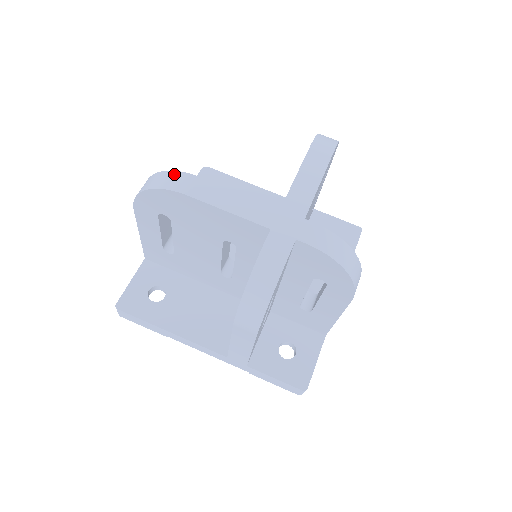
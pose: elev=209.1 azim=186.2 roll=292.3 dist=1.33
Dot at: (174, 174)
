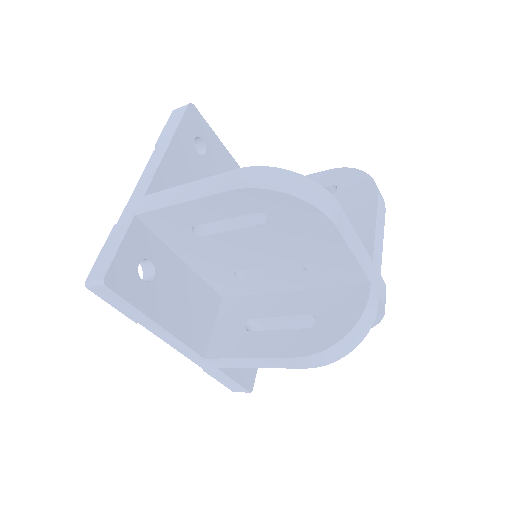
Dot at: (323, 191)
